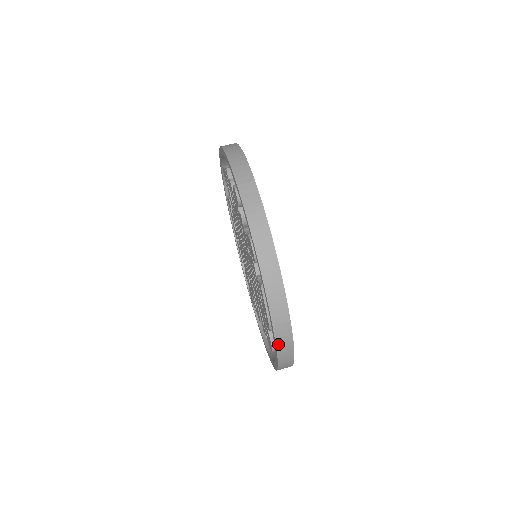
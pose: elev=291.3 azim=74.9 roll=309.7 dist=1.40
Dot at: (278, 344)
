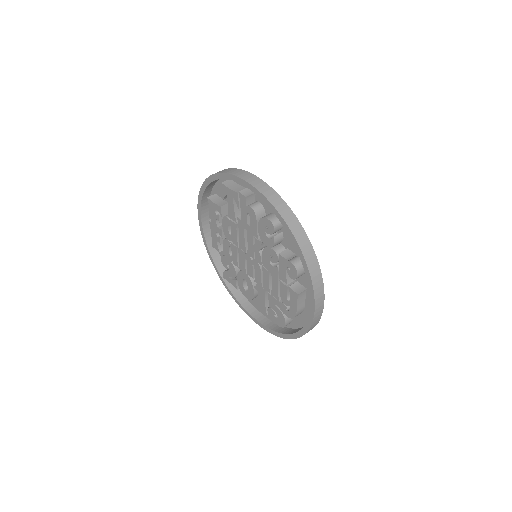
Dot at: (309, 330)
